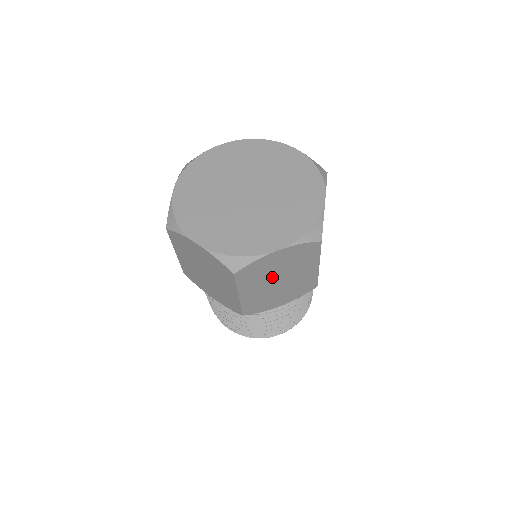
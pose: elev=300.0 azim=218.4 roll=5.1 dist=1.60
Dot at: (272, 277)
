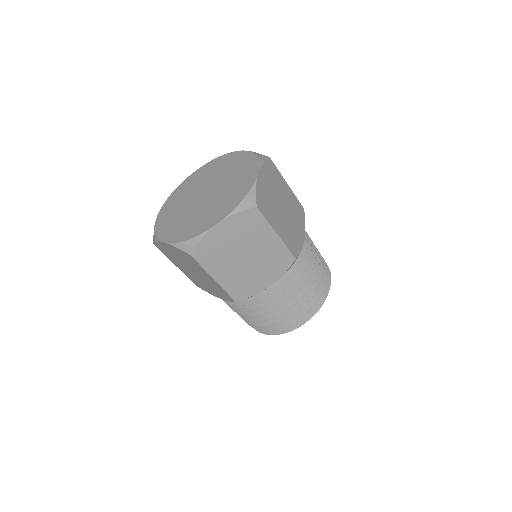
Dot at: (234, 254)
